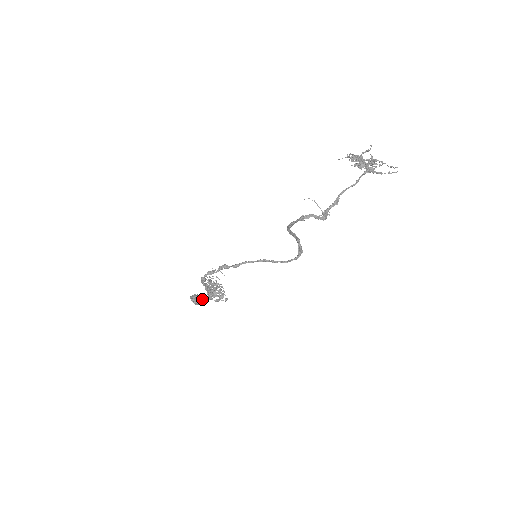
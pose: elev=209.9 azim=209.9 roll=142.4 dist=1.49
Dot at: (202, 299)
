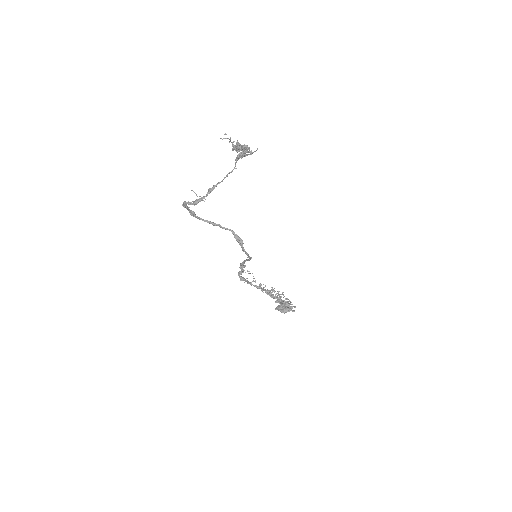
Dot at: occluded
